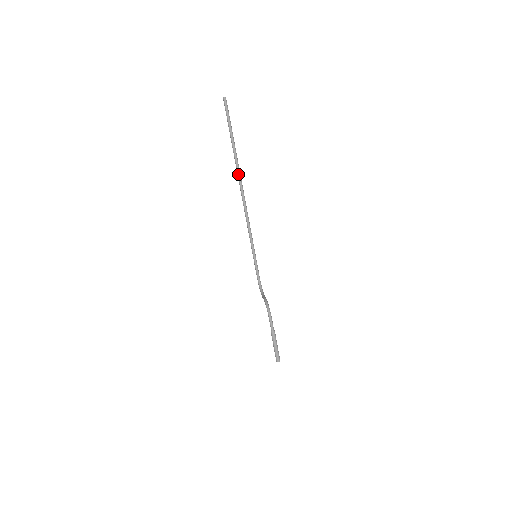
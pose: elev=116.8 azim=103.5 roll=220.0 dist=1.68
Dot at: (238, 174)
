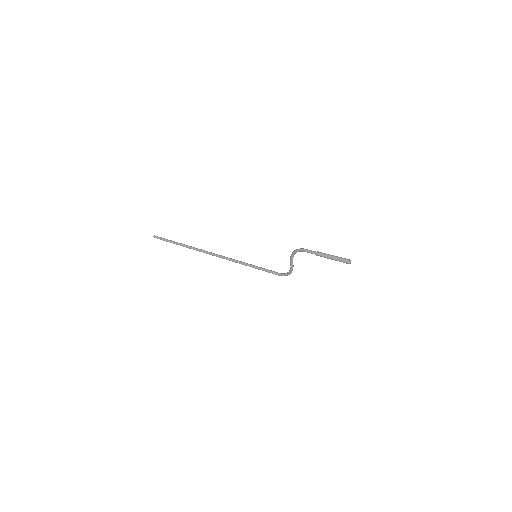
Dot at: (198, 250)
